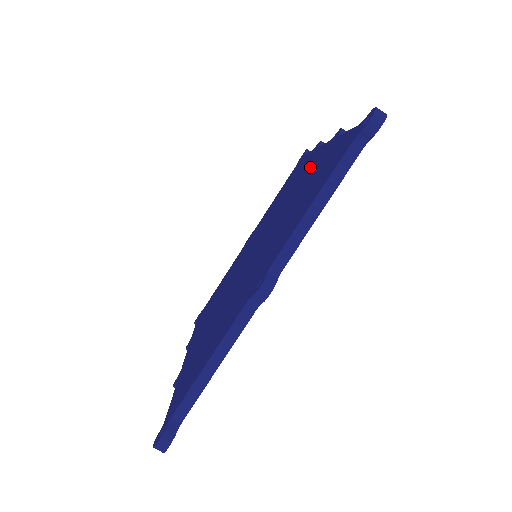
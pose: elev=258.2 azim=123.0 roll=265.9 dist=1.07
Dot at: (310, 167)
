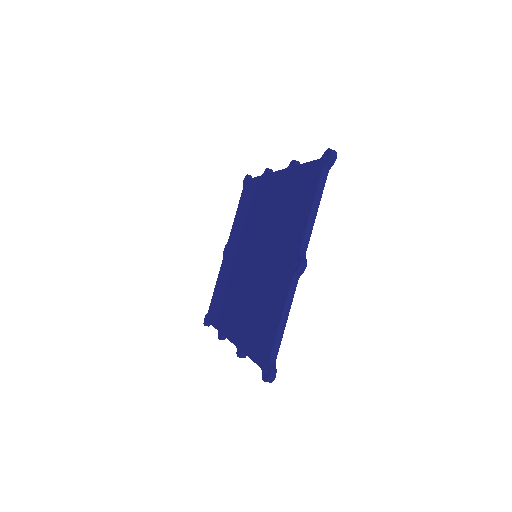
Dot at: (276, 188)
